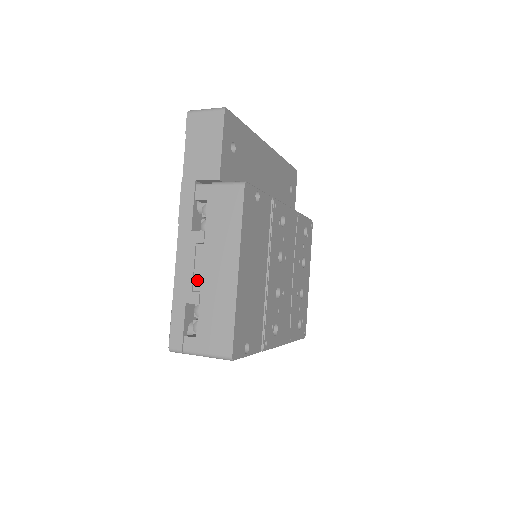
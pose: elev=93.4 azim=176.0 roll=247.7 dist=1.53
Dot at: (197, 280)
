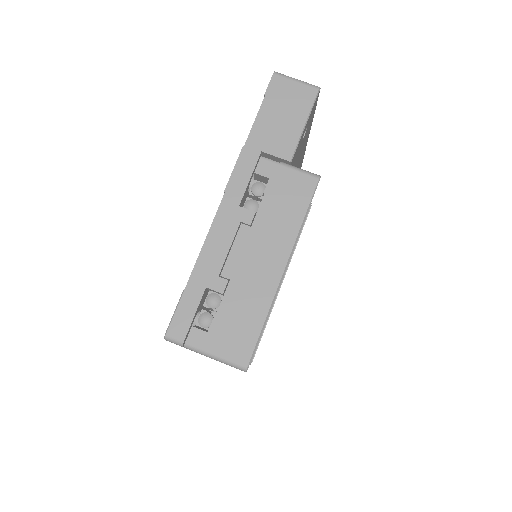
Dot at: (230, 265)
